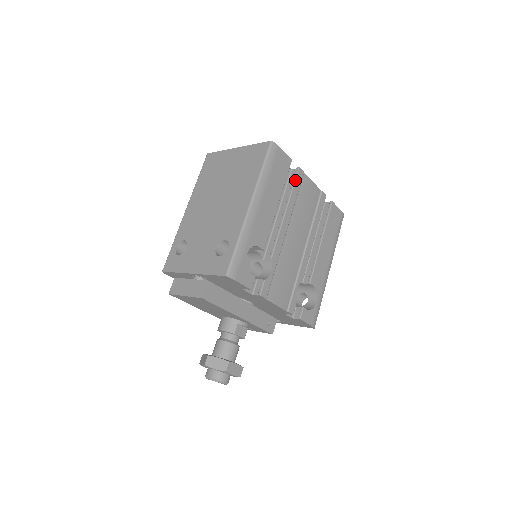
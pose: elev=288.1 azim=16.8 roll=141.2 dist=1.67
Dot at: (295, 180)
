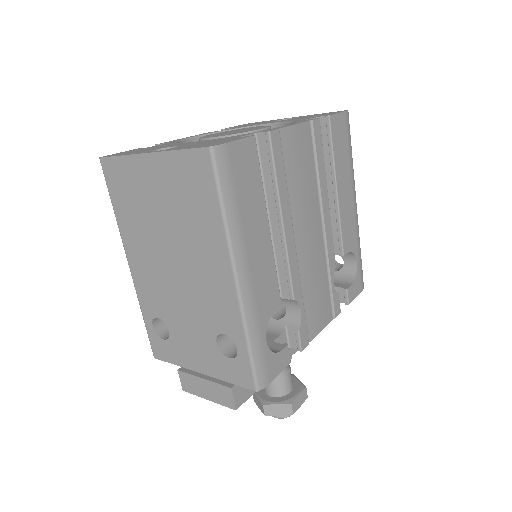
Dot at: (273, 160)
